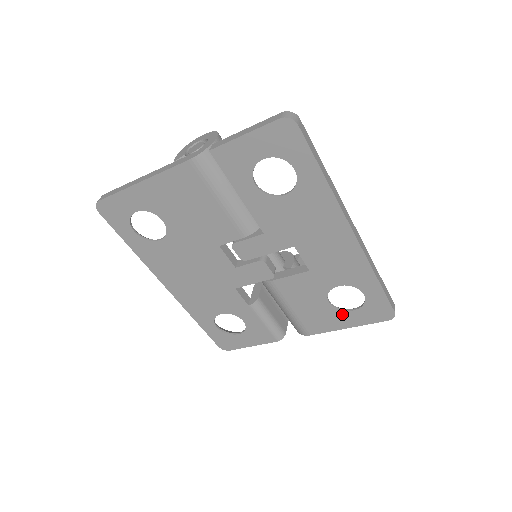
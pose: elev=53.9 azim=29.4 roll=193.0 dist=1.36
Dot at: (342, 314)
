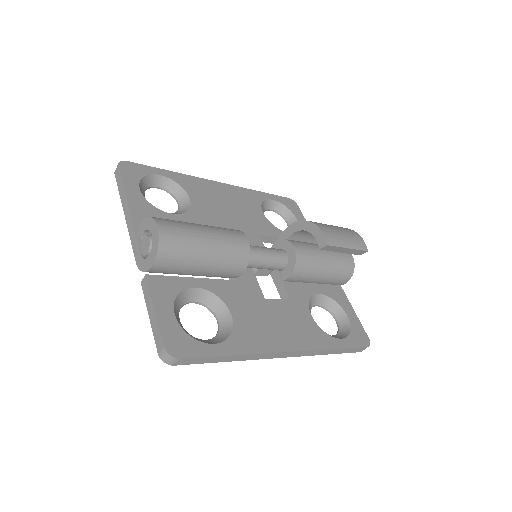
Dot at: (332, 311)
